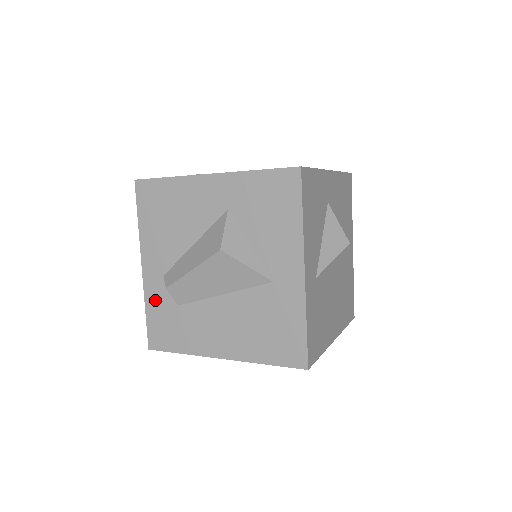
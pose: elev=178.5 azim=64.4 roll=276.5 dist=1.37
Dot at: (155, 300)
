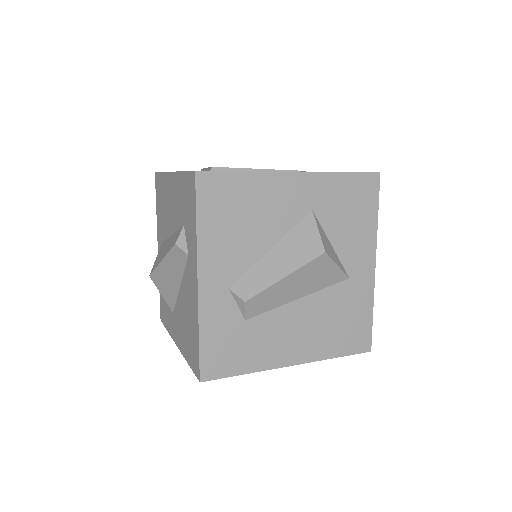
Dot at: (215, 320)
